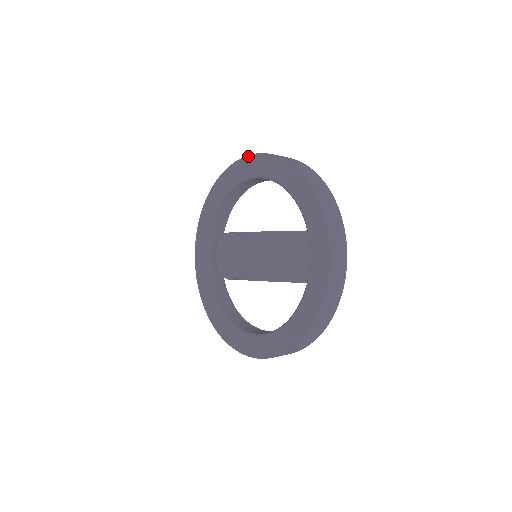
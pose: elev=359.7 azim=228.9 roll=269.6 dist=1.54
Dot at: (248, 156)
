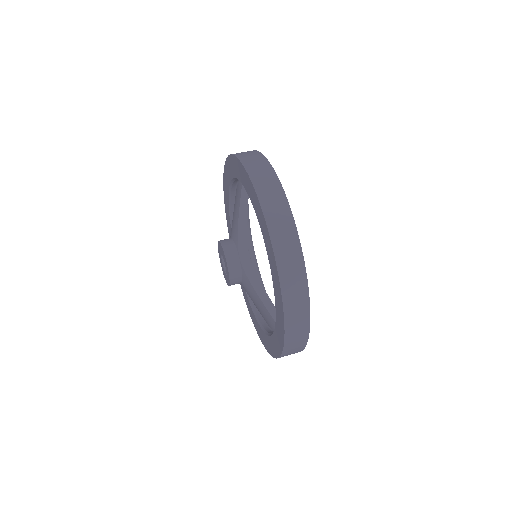
Dot at: (269, 236)
